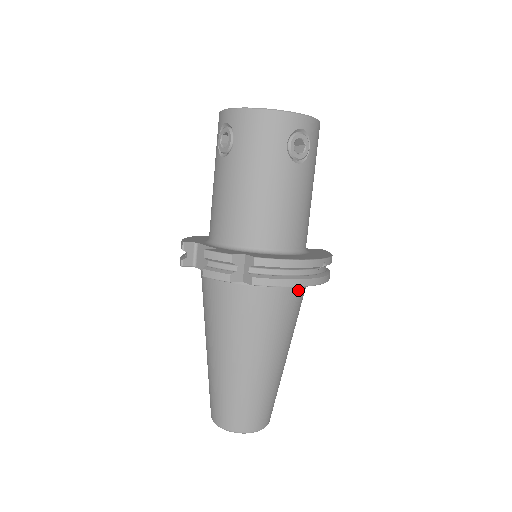
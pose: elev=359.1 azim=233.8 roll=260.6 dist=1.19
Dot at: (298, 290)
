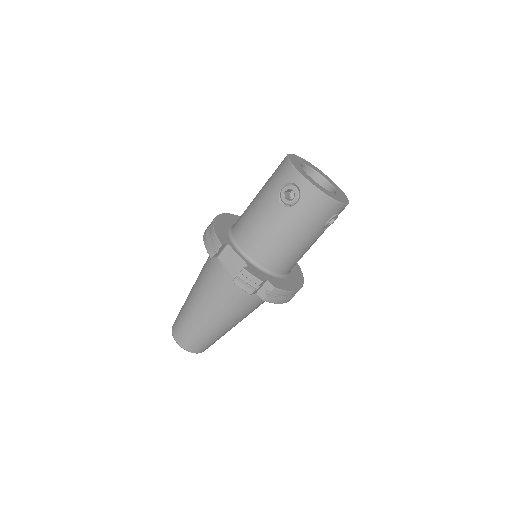
Dot at: occluded
